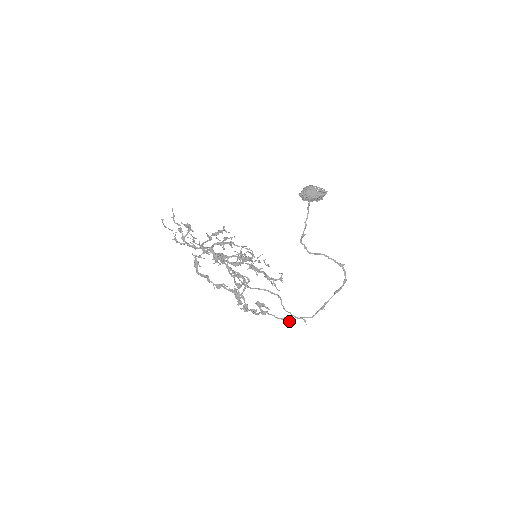
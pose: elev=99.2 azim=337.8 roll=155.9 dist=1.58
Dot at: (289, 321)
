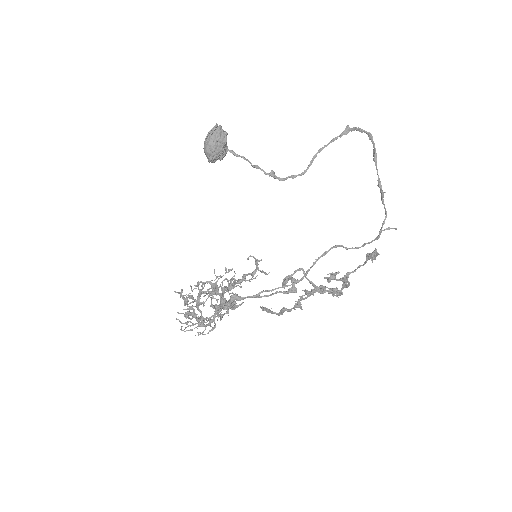
Dot at: (372, 254)
